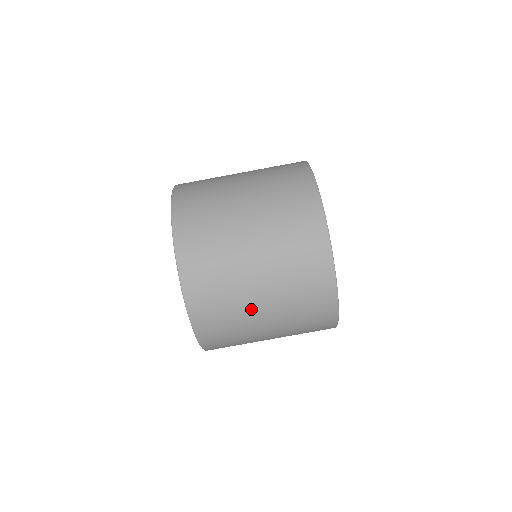
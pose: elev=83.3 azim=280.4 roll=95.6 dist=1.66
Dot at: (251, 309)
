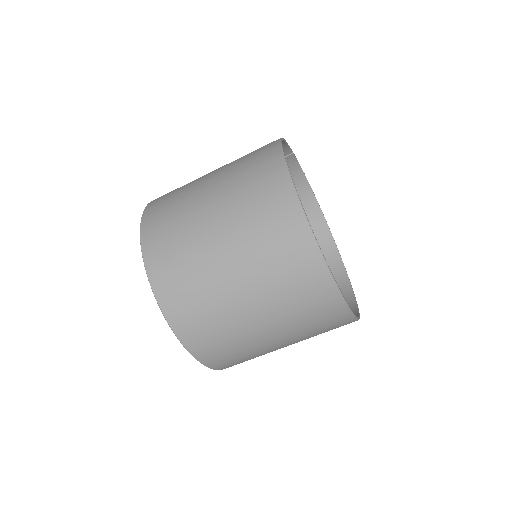
Dot at: occluded
